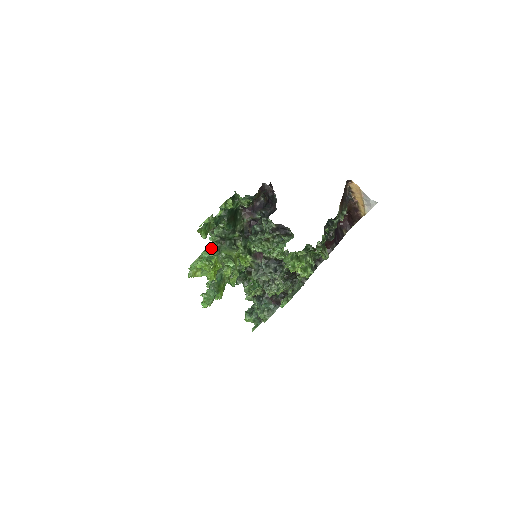
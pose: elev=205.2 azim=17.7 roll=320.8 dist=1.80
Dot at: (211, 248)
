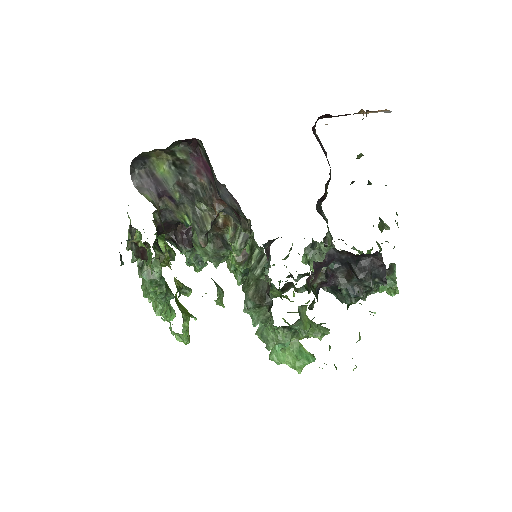
Dot at: (283, 339)
